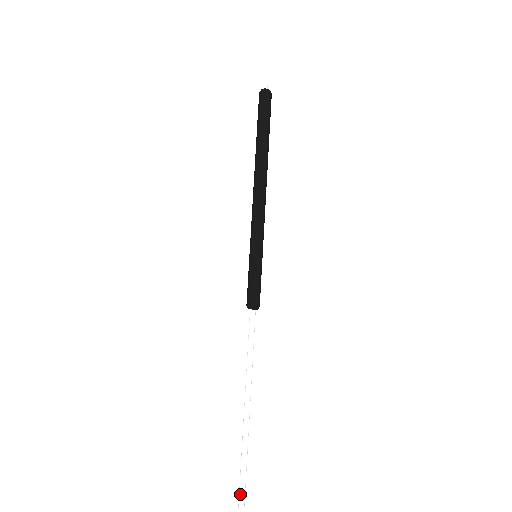
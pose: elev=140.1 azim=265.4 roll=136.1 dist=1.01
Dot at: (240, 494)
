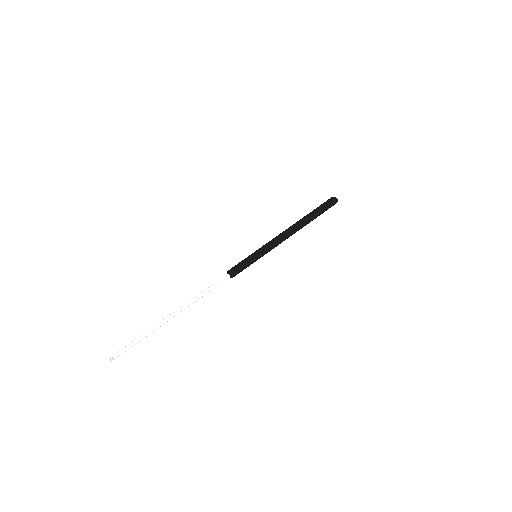
Dot at: (130, 344)
